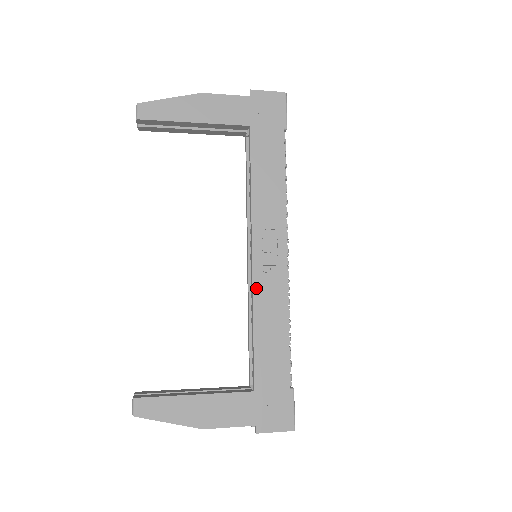
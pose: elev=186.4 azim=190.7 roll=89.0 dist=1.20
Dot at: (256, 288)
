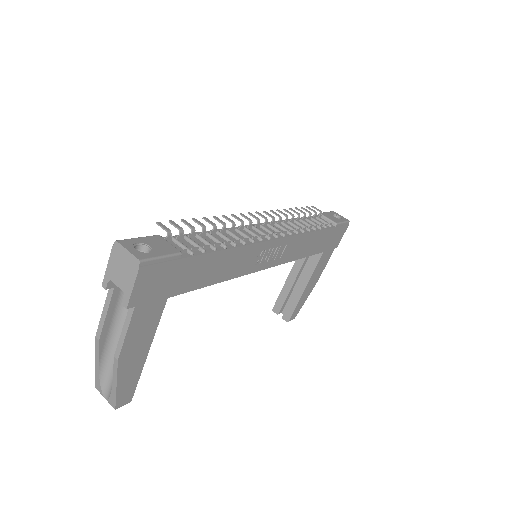
Dot at: (283, 262)
